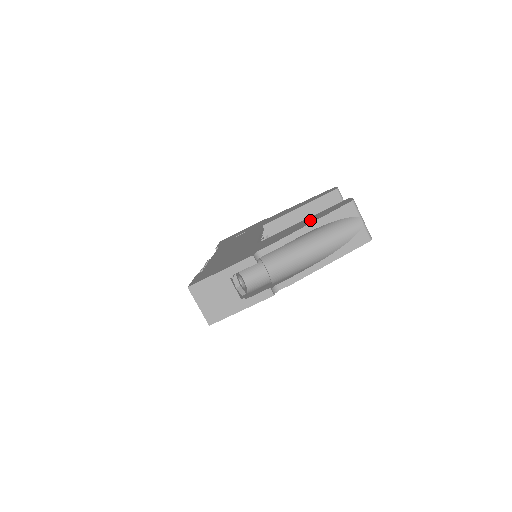
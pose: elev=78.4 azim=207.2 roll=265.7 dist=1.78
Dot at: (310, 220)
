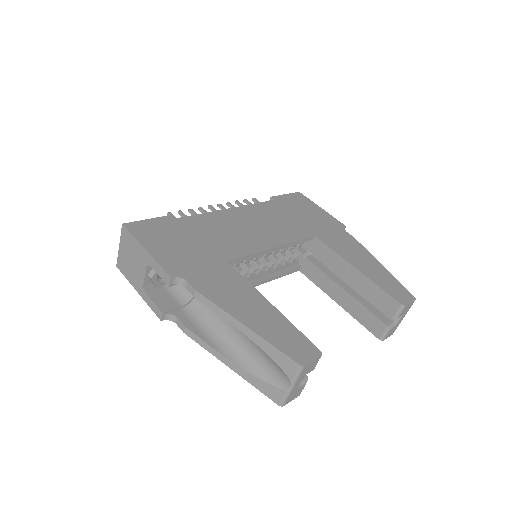
Dot at: (260, 318)
